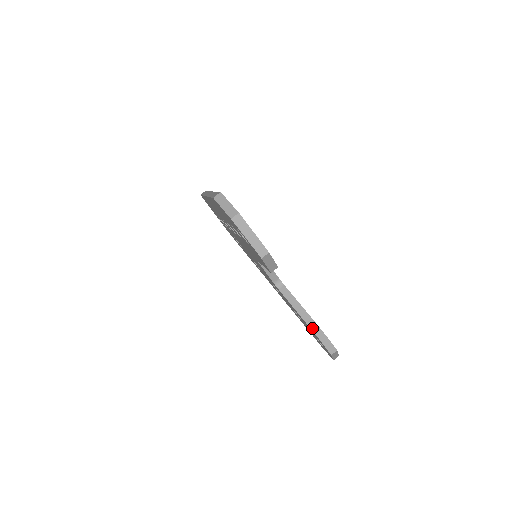
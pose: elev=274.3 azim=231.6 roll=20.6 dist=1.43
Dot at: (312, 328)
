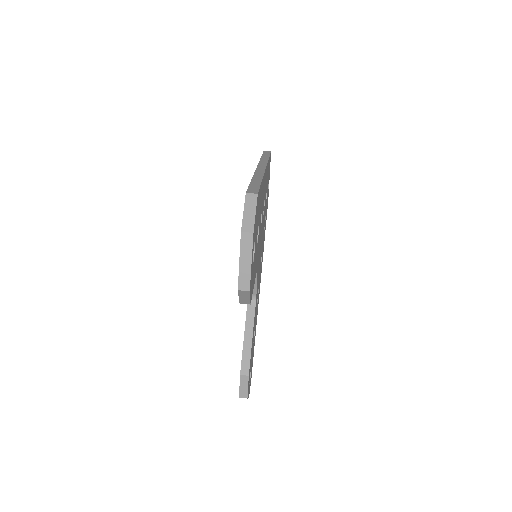
Dot at: (243, 364)
